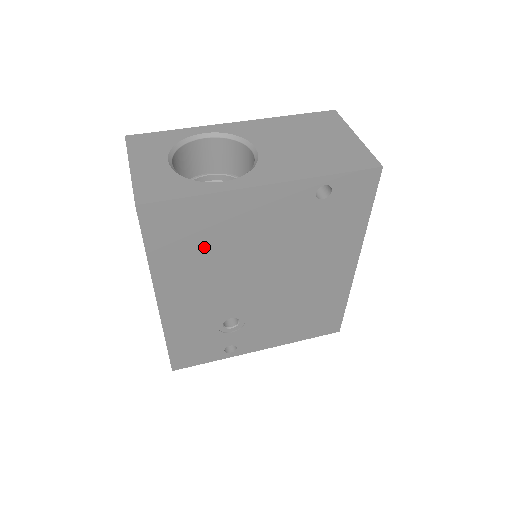
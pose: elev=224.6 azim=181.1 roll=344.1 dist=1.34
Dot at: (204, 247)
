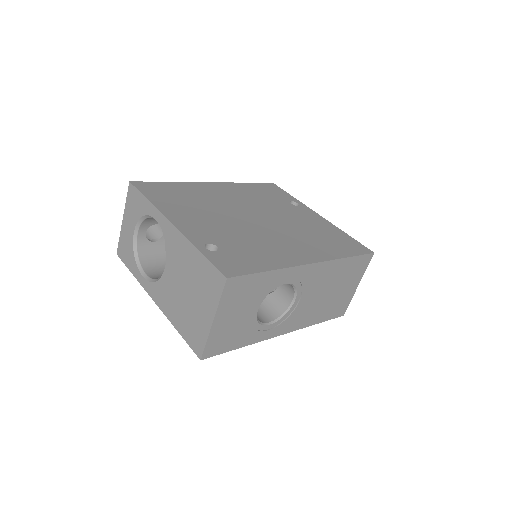
Dot at: occluded
